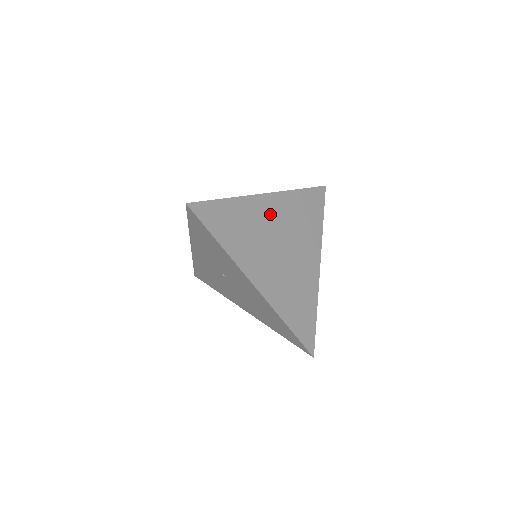
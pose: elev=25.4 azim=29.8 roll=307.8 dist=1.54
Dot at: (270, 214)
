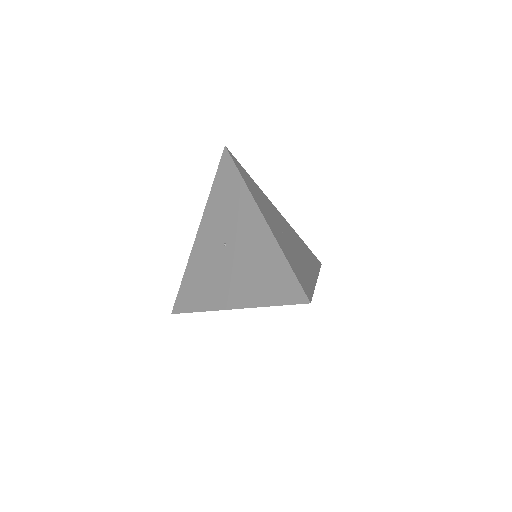
Dot at: (279, 217)
